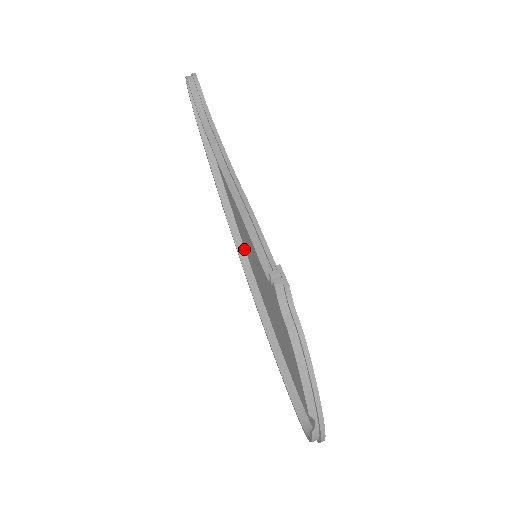
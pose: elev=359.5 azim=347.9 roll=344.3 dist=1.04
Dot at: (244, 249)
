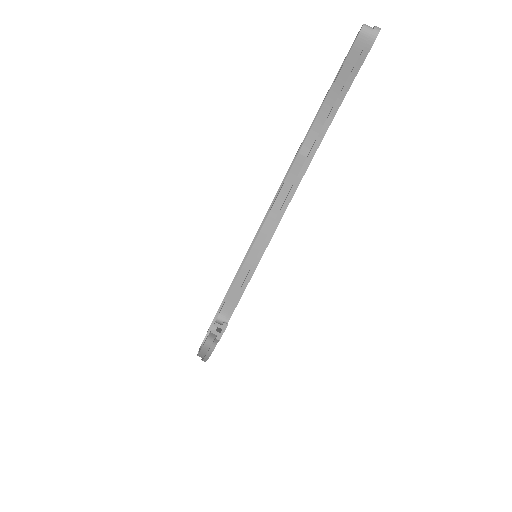
Dot at: occluded
